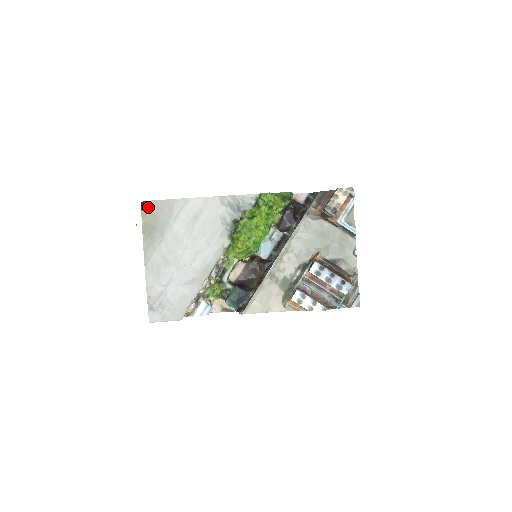
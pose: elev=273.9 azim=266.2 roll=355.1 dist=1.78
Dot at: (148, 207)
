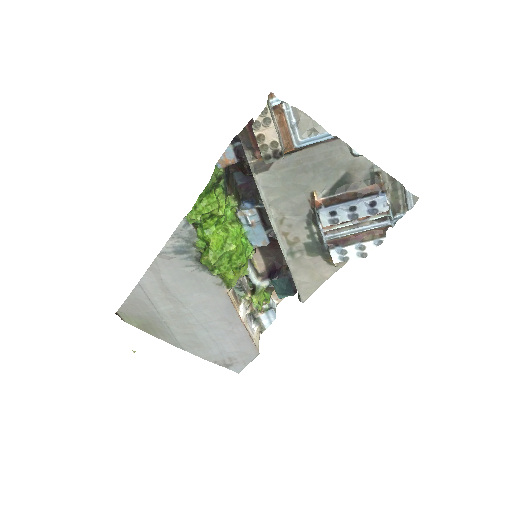
Dot at: (124, 315)
